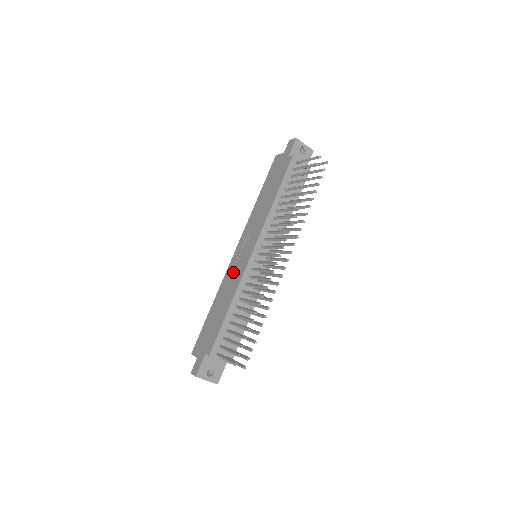
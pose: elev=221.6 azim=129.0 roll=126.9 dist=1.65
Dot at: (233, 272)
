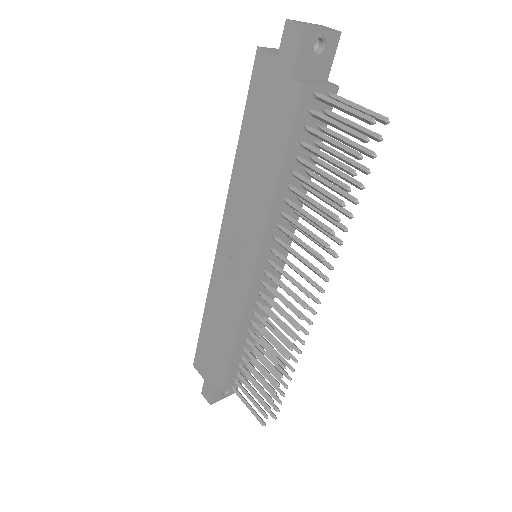
Dot at: (225, 285)
